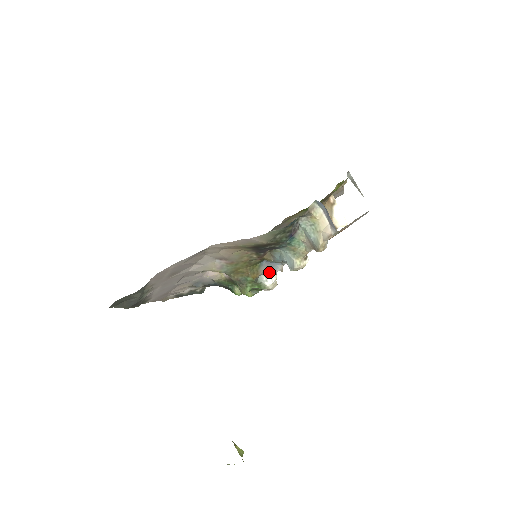
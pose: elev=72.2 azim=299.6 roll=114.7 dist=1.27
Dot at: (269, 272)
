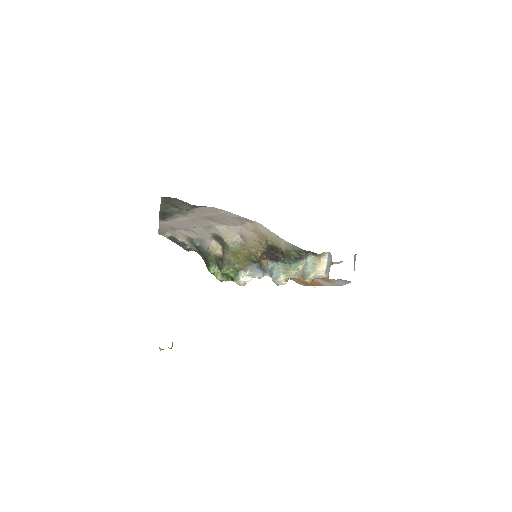
Dot at: (249, 273)
